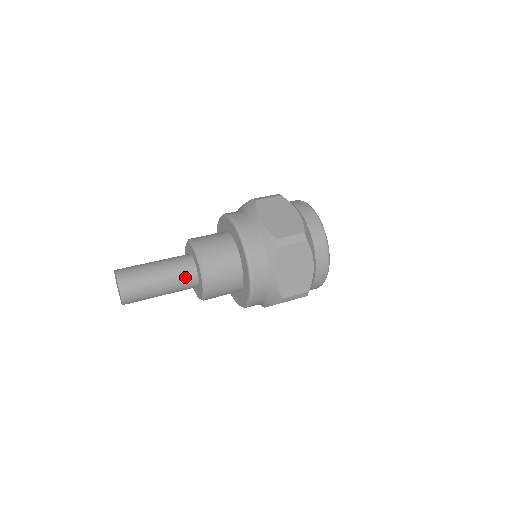
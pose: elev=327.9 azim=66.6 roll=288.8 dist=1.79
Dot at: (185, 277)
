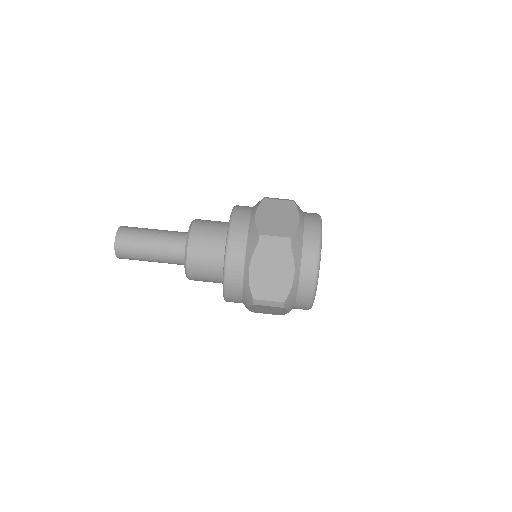
Dot at: (175, 263)
